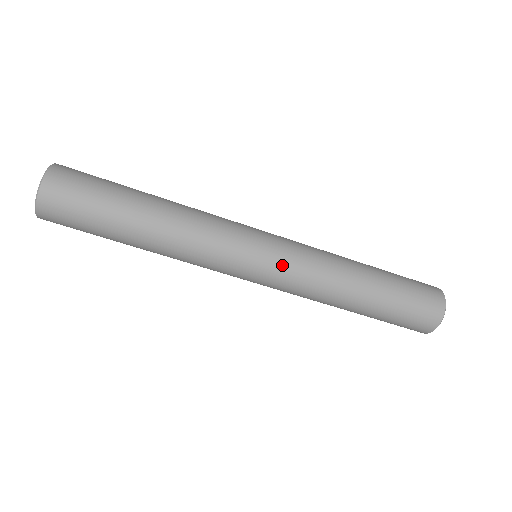
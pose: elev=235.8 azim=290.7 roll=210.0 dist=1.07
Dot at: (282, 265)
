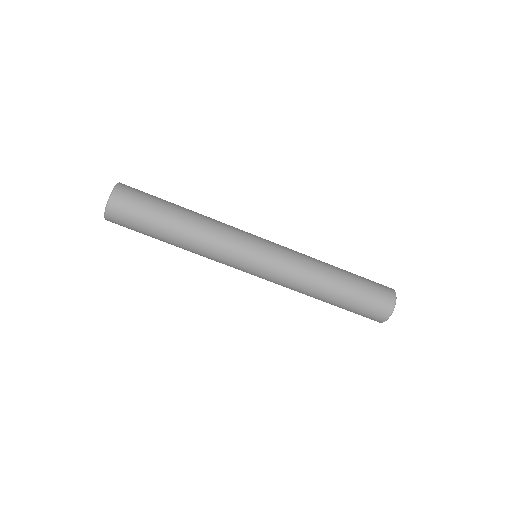
Dot at: (275, 259)
